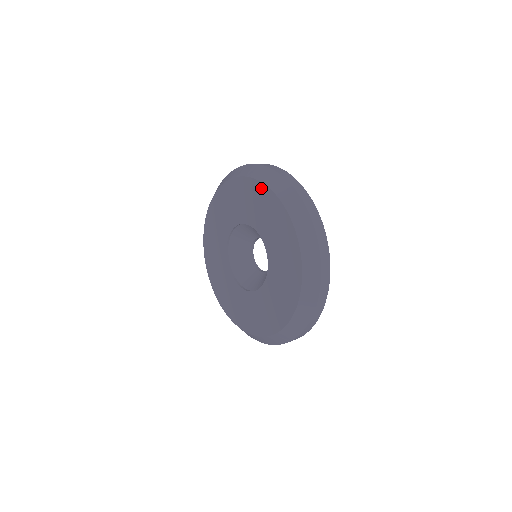
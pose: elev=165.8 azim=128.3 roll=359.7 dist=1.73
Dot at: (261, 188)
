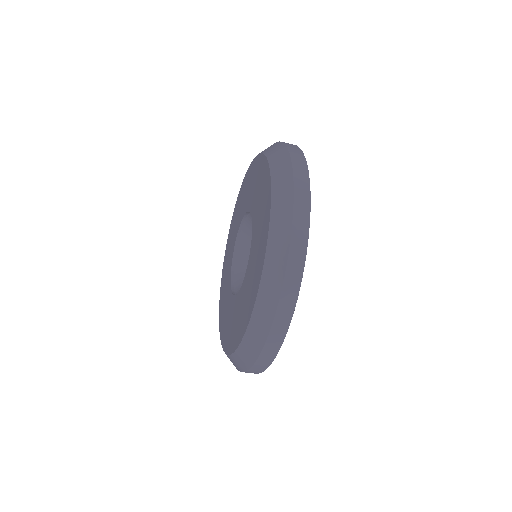
Dot at: (231, 225)
